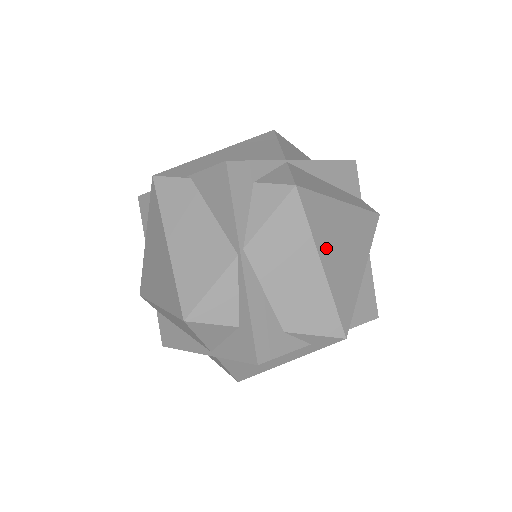
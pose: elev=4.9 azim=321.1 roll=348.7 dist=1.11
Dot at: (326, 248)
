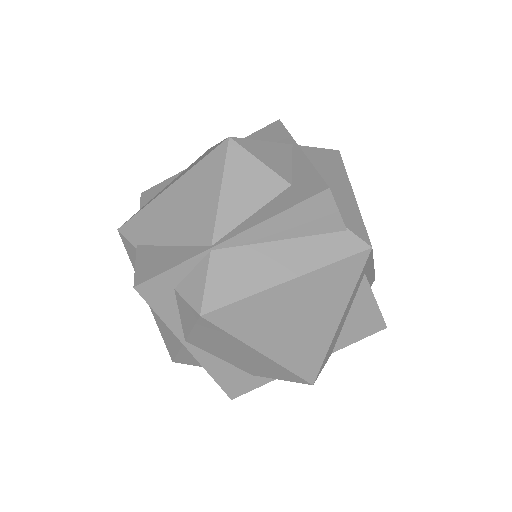
Dot at: (266, 338)
